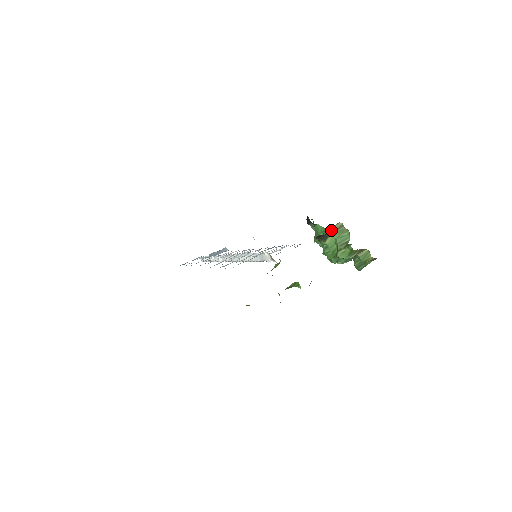
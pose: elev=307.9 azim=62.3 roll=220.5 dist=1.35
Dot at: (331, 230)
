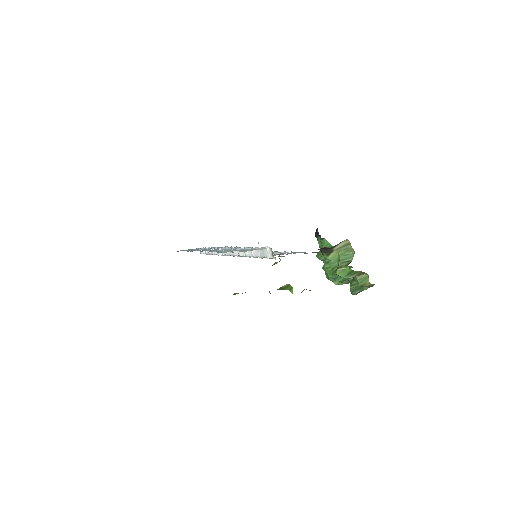
Dot at: (337, 245)
